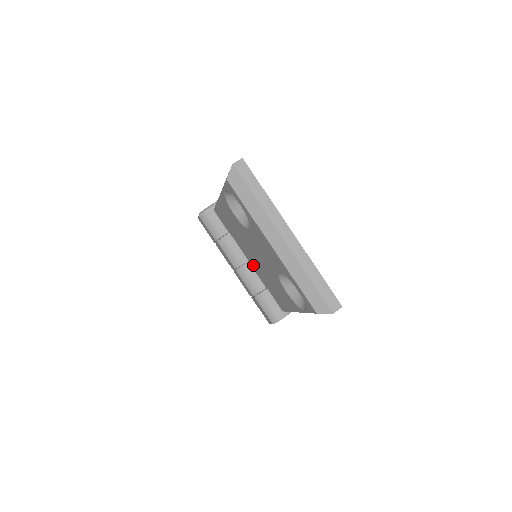
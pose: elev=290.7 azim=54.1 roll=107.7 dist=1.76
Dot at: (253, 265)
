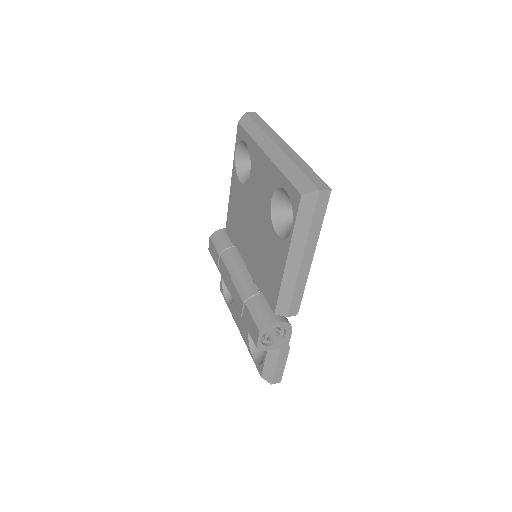
Dot at: (251, 264)
